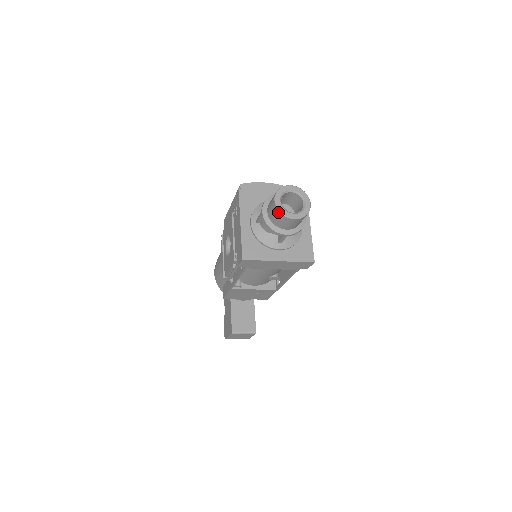
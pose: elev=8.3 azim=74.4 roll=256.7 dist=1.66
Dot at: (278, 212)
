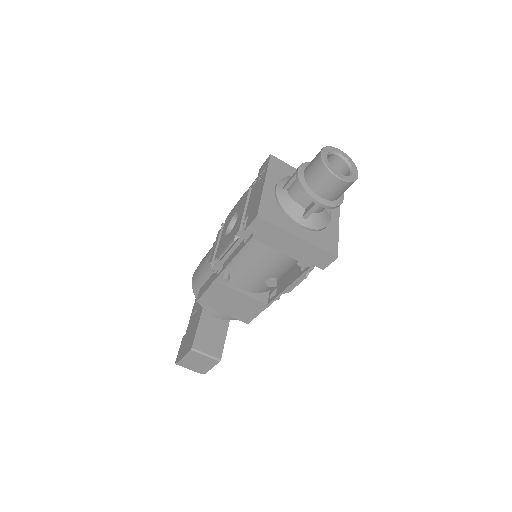
Dot at: (322, 165)
